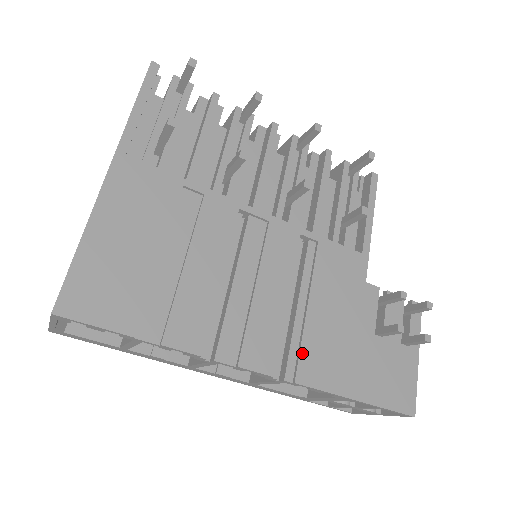
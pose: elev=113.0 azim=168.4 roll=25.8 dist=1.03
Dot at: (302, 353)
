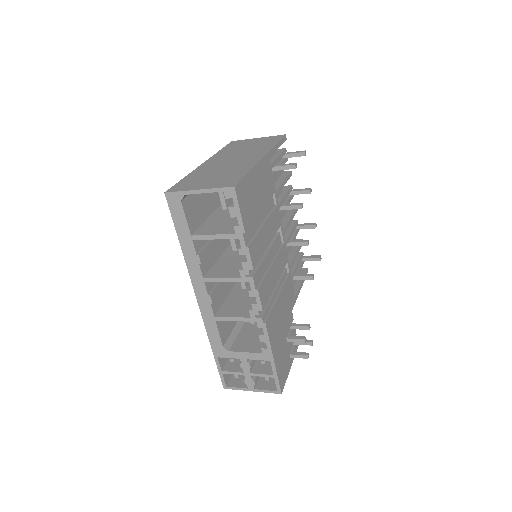
Dot at: (271, 313)
